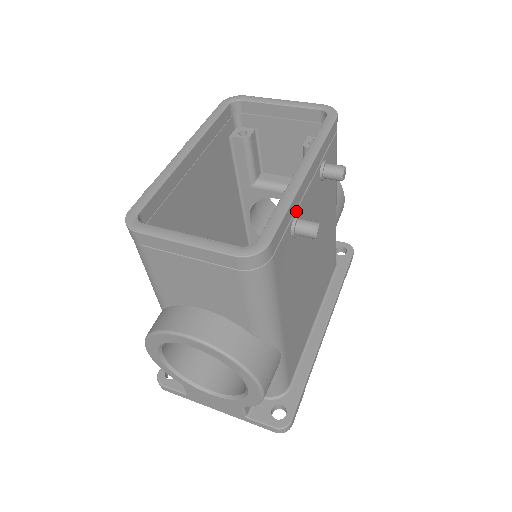
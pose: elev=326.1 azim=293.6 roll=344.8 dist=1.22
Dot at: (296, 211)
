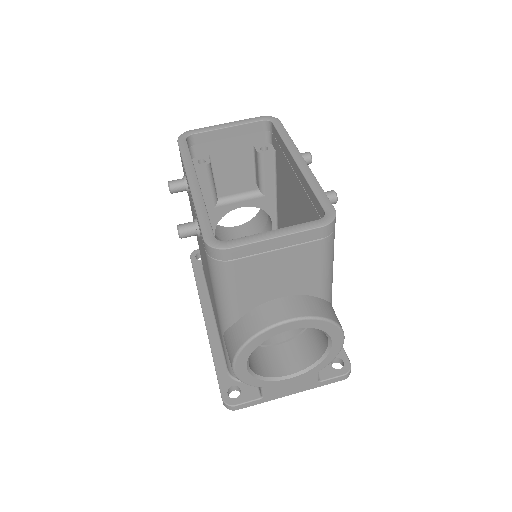
Dot at: occluded
